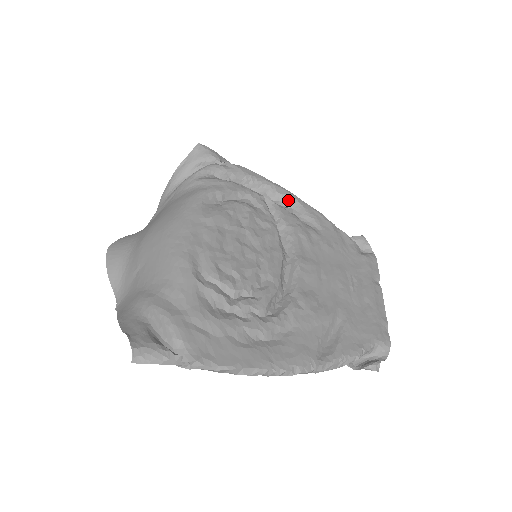
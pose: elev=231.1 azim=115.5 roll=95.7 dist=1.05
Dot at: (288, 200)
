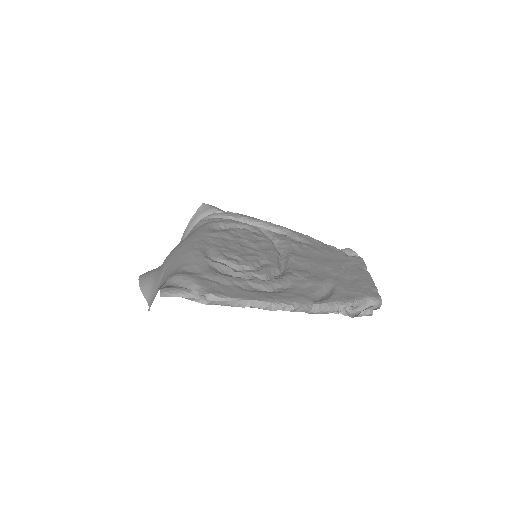
Dot at: (280, 230)
